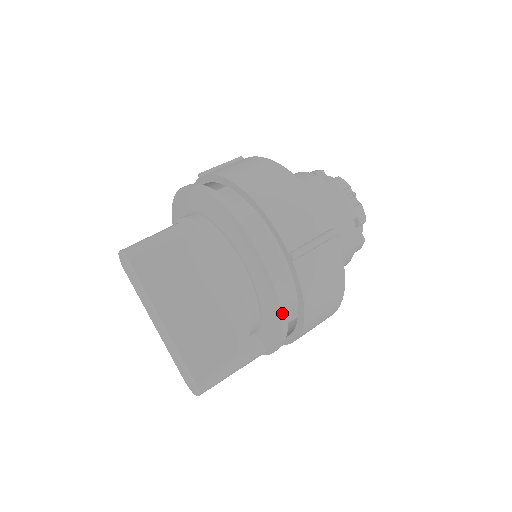
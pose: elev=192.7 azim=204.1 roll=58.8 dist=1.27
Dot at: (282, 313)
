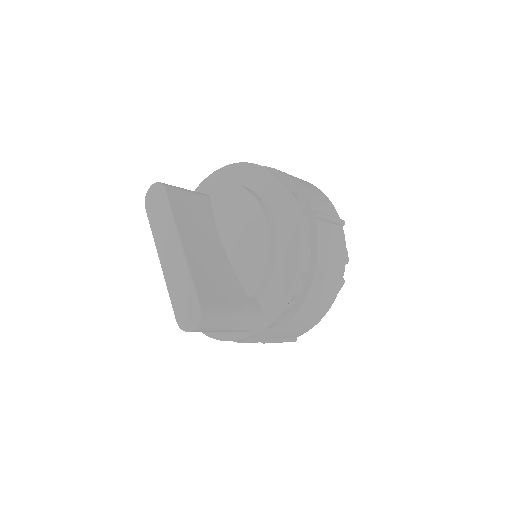
Dot at: (300, 256)
